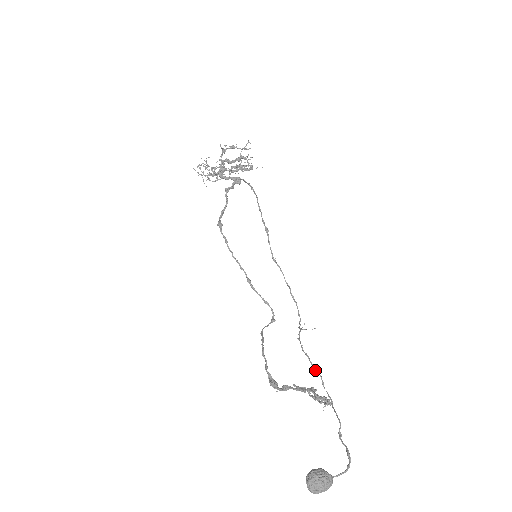
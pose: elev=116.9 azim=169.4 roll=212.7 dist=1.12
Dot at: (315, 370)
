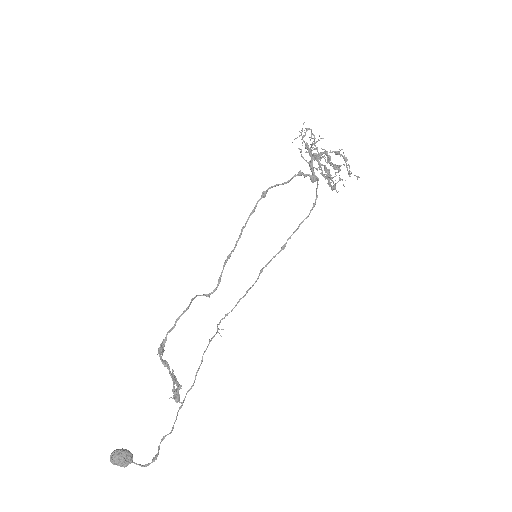
Dot at: (195, 377)
